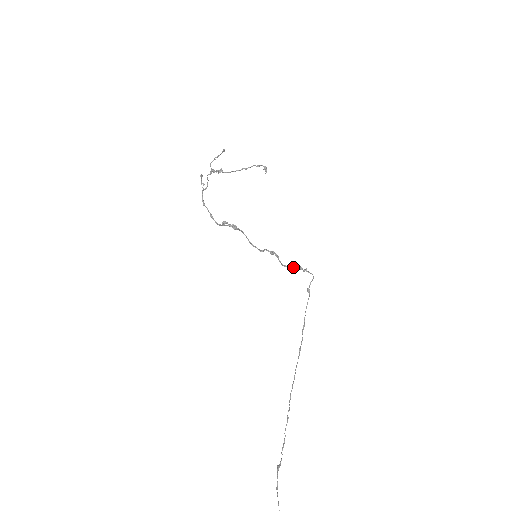
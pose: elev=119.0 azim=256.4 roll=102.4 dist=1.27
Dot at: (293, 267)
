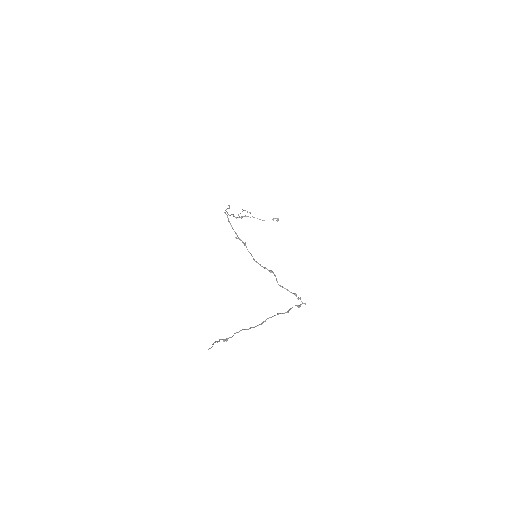
Dot at: (288, 290)
